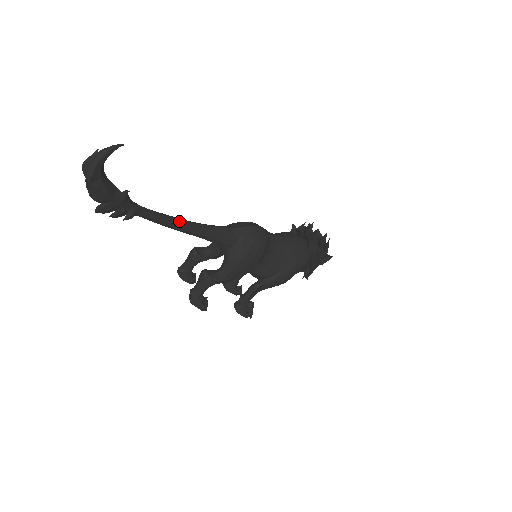
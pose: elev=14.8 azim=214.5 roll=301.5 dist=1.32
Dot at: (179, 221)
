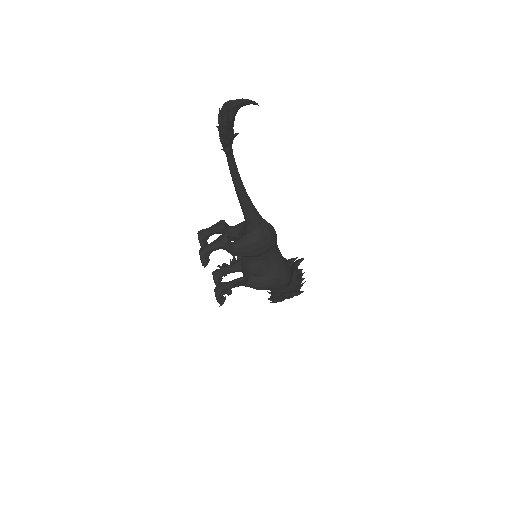
Dot at: (242, 182)
